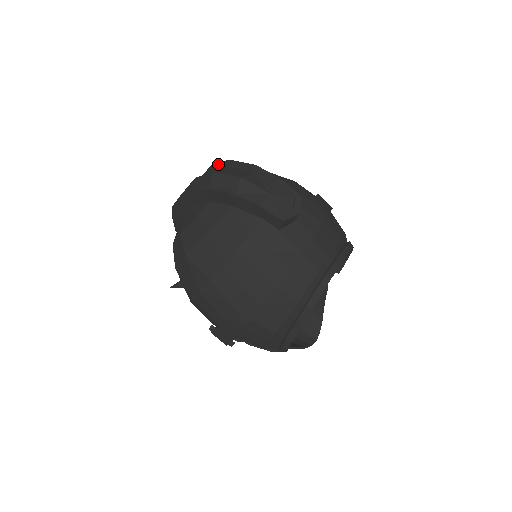
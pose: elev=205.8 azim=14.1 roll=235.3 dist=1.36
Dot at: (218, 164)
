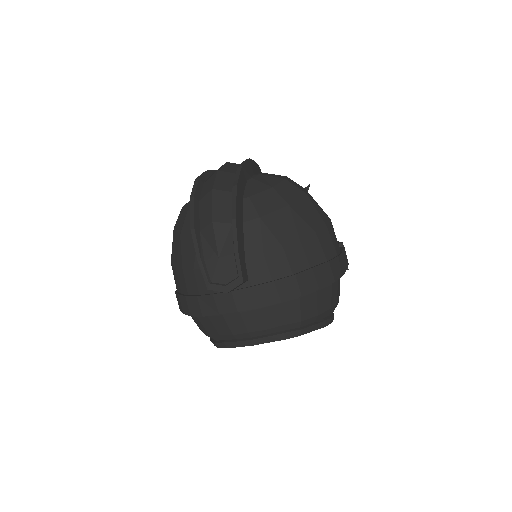
Dot at: (235, 176)
